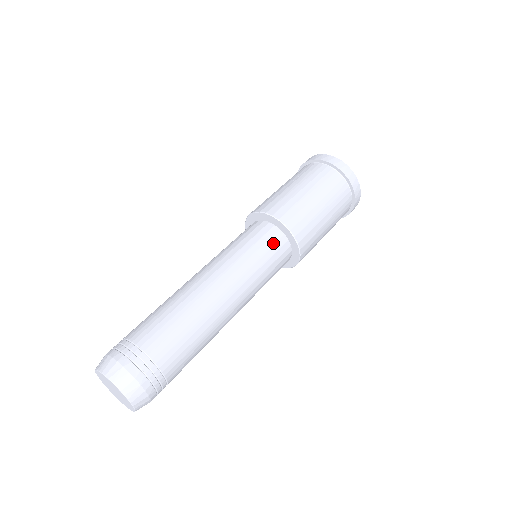
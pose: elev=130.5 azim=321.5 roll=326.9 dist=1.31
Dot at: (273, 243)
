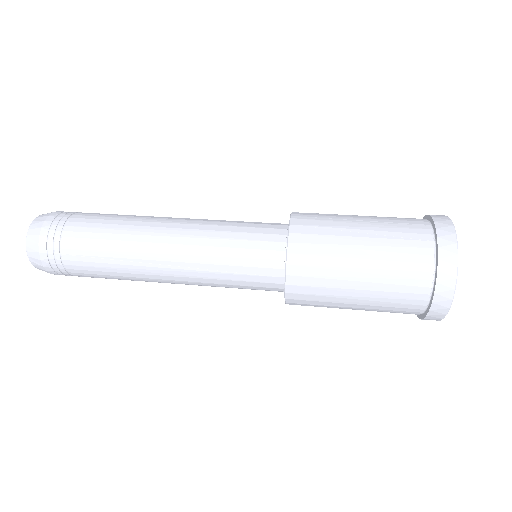
Dot at: (262, 274)
